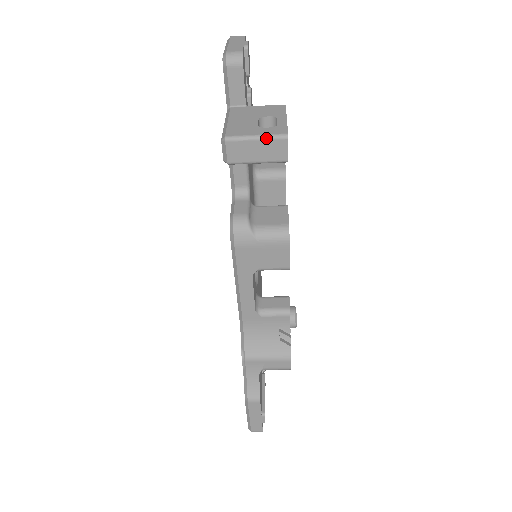
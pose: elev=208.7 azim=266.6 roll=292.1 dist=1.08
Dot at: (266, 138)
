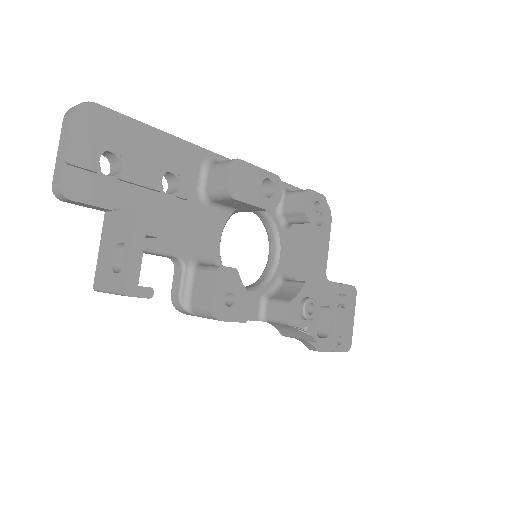
Dot at: occluded
